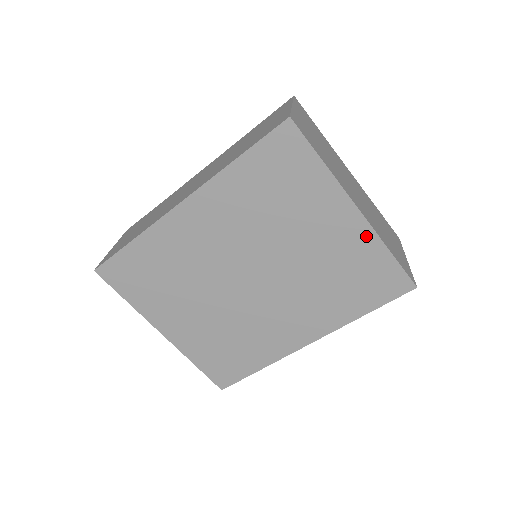
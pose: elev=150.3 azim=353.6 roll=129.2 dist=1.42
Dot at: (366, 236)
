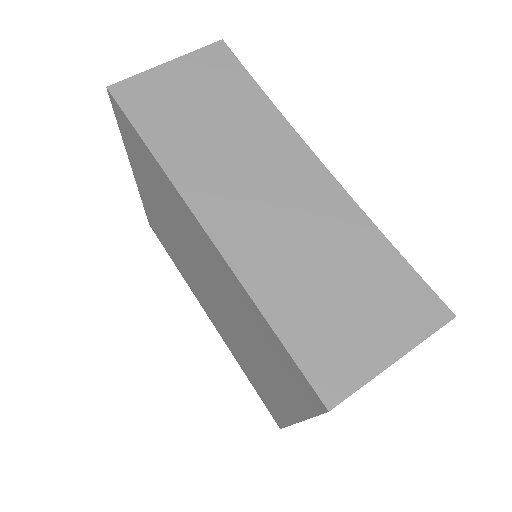
Dot at: (286, 414)
